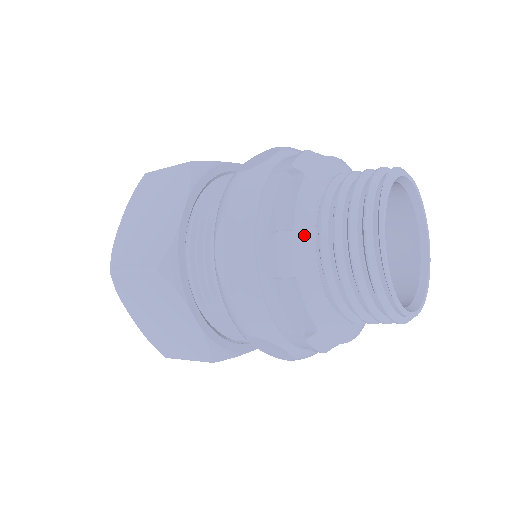
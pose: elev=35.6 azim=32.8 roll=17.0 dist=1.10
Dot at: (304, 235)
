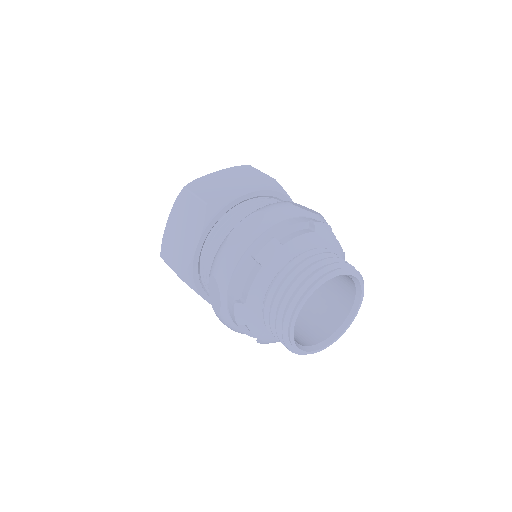
Dot at: (285, 253)
